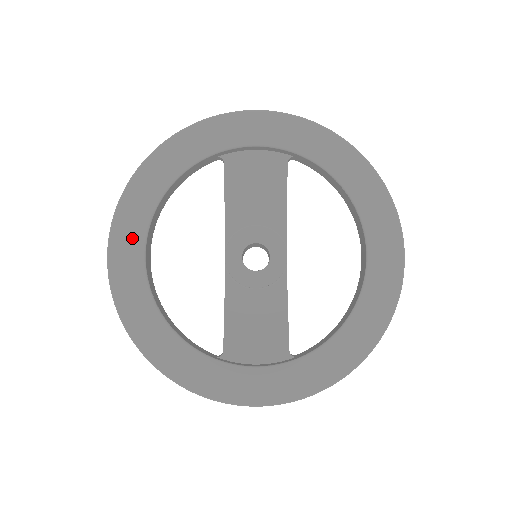
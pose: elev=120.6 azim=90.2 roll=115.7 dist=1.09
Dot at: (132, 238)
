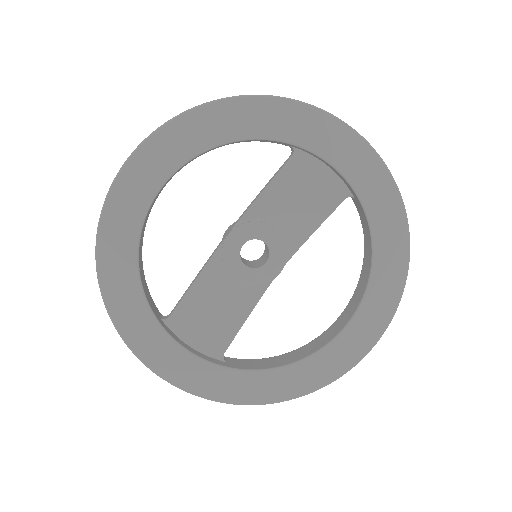
Dot at: (159, 164)
